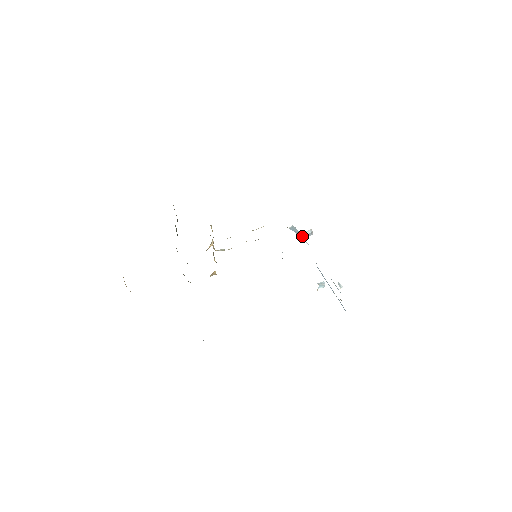
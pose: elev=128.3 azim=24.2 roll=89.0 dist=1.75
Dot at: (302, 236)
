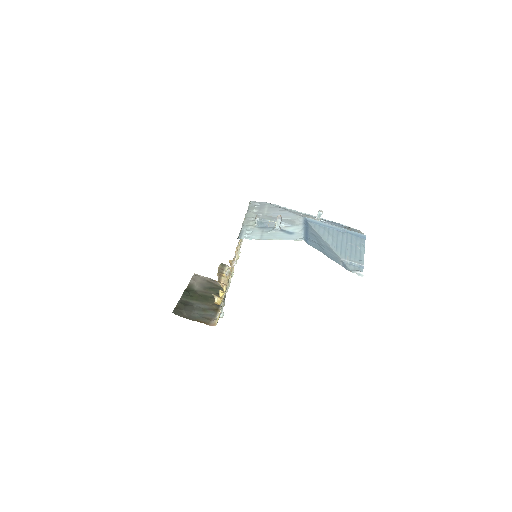
Dot at: (275, 223)
